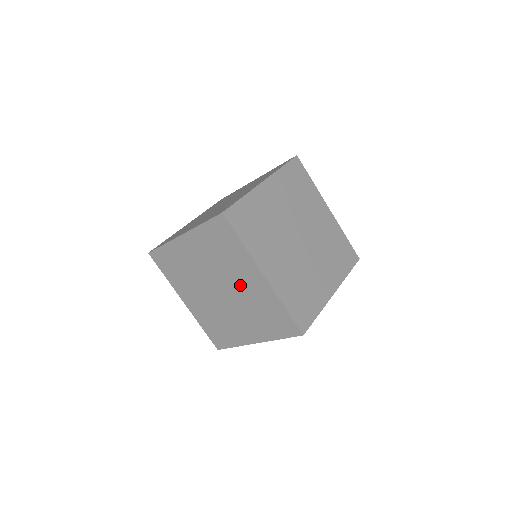
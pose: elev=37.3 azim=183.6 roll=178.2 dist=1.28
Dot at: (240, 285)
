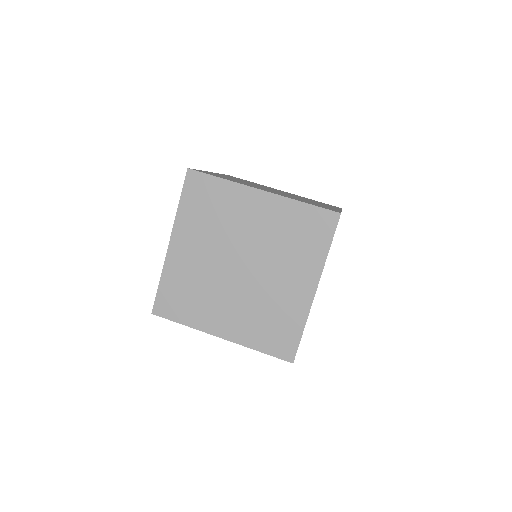
Dot at: (252, 231)
